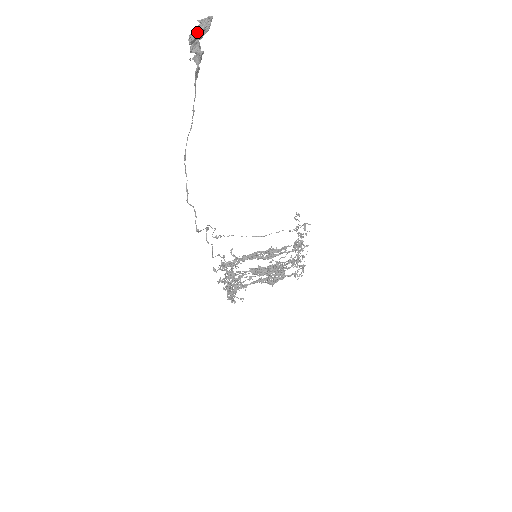
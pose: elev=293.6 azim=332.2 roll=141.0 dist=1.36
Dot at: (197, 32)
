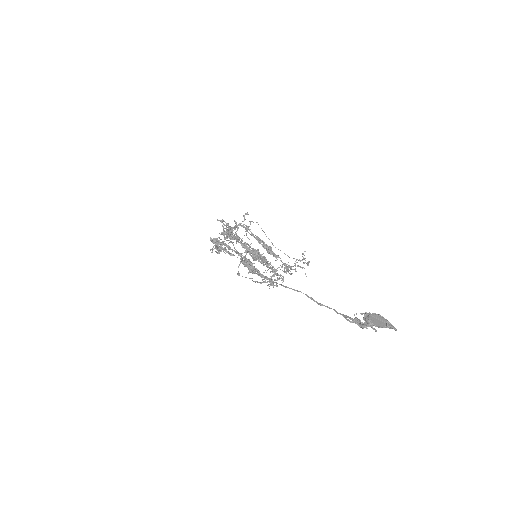
Dot at: occluded
